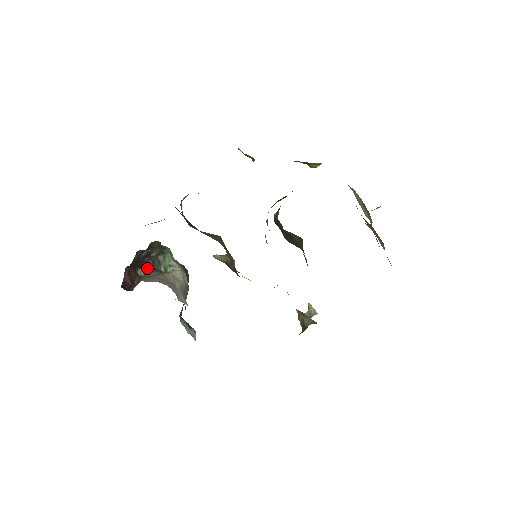
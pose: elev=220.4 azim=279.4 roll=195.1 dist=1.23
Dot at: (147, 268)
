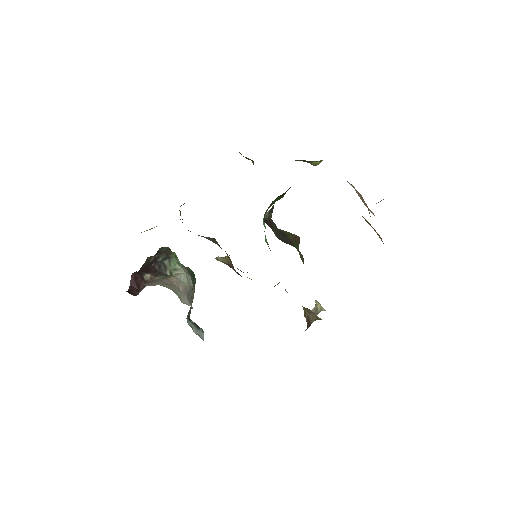
Dot at: (153, 273)
